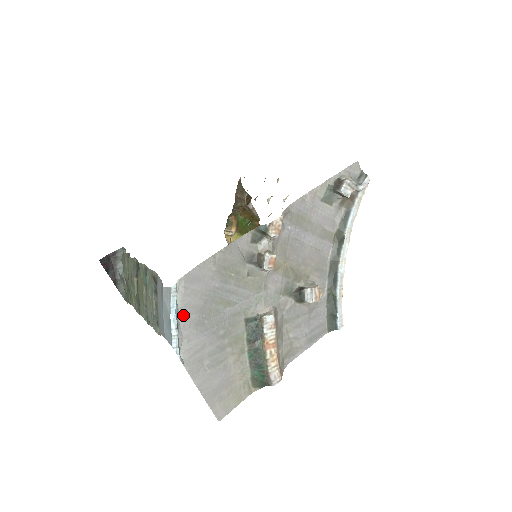
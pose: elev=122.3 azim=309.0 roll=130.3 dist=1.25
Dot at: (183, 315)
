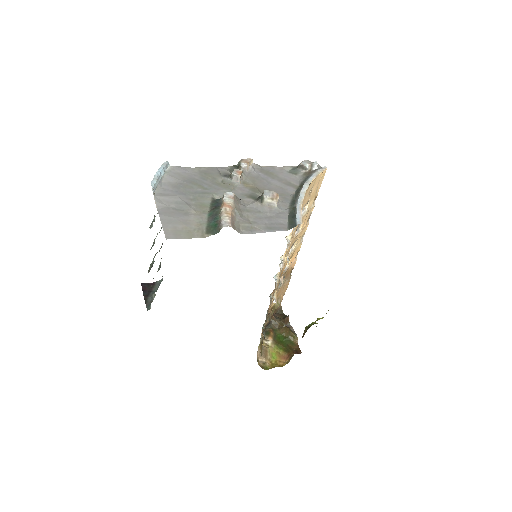
Dot at: (166, 179)
